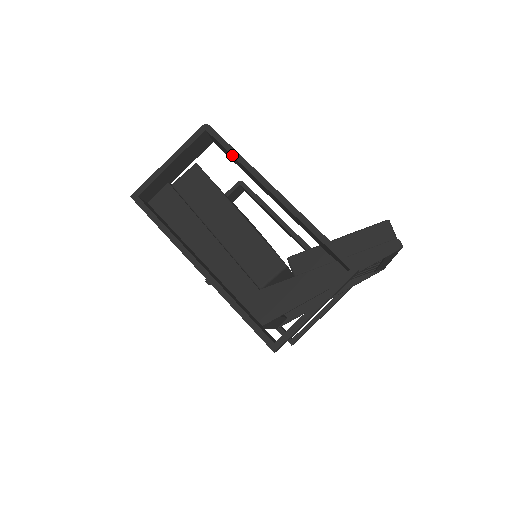
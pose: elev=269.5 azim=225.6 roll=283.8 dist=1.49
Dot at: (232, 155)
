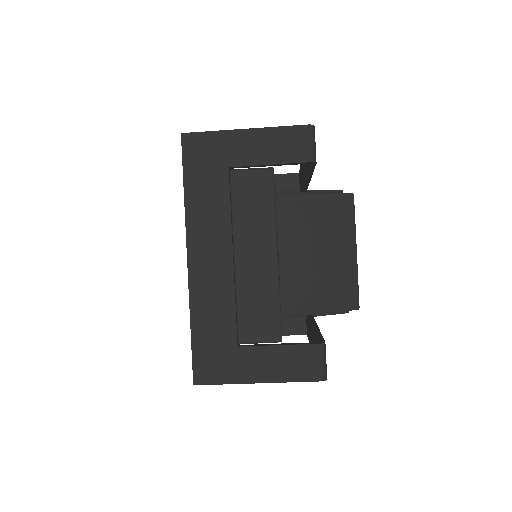
Dot at: occluded
